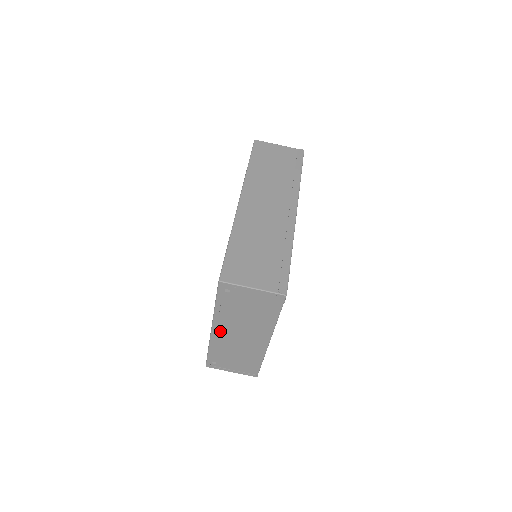
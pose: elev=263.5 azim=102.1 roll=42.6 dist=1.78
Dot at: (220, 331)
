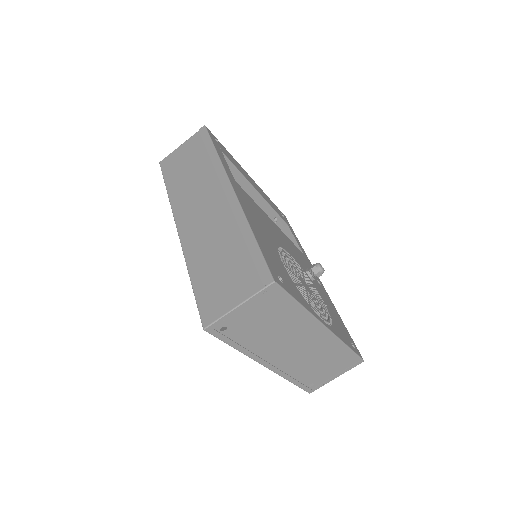
Dot at: (273, 361)
